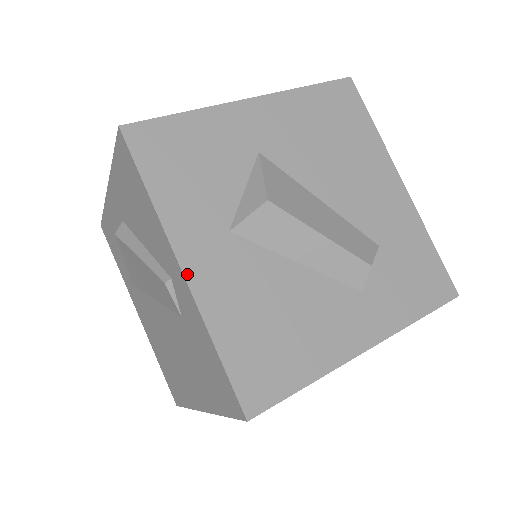
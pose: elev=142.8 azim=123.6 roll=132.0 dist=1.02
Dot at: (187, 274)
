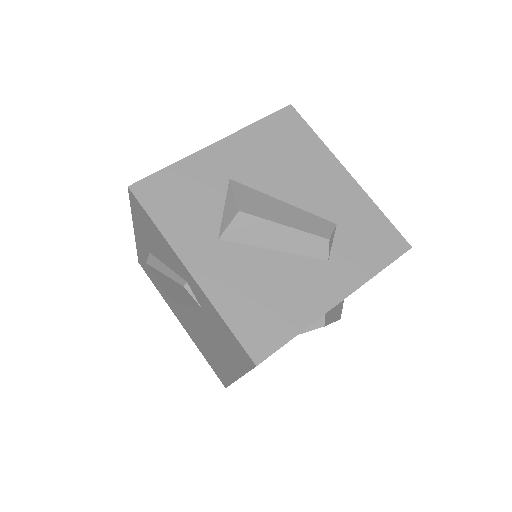
Dot at: (194, 275)
